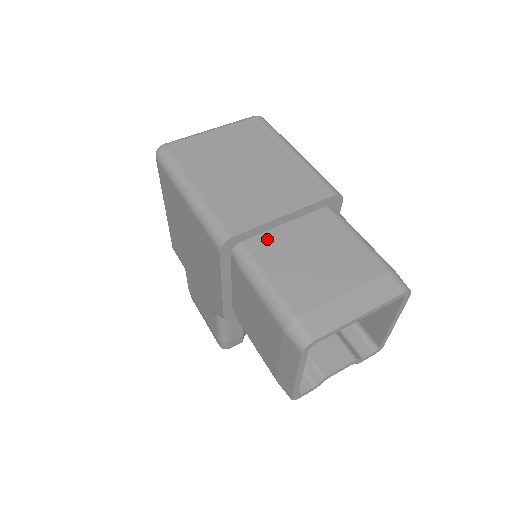
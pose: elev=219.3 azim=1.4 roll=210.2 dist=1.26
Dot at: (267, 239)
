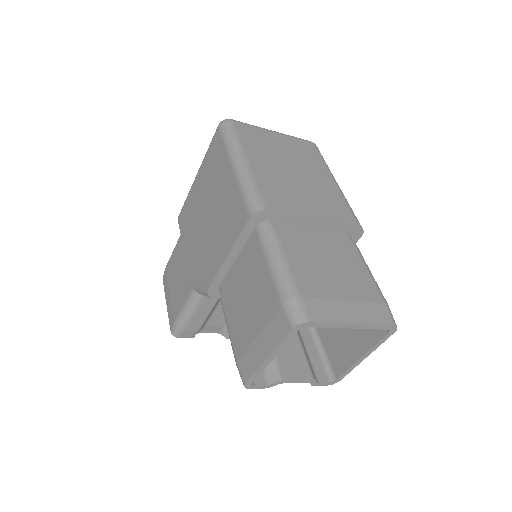
Dot at: (293, 230)
